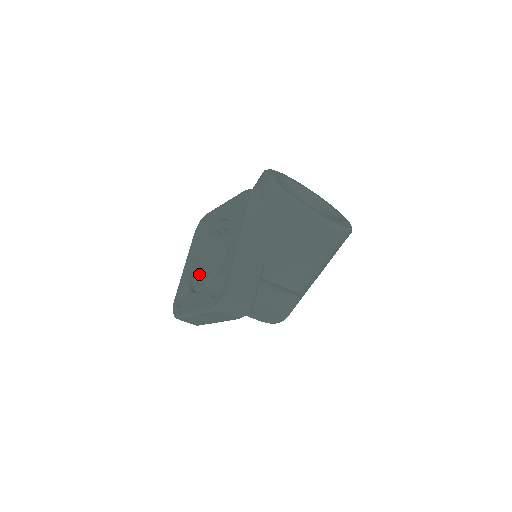
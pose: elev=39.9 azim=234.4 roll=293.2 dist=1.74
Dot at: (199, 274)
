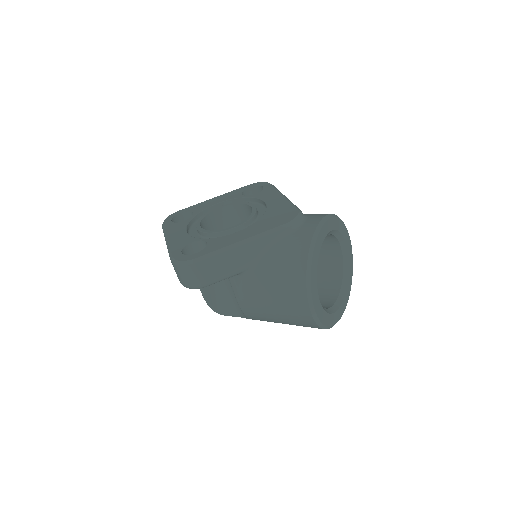
Dot at: (208, 218)
